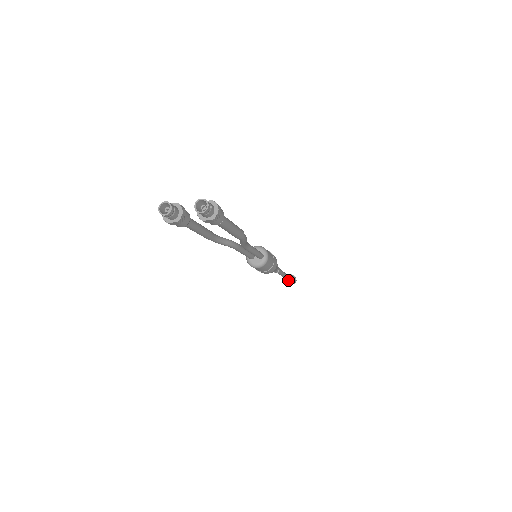
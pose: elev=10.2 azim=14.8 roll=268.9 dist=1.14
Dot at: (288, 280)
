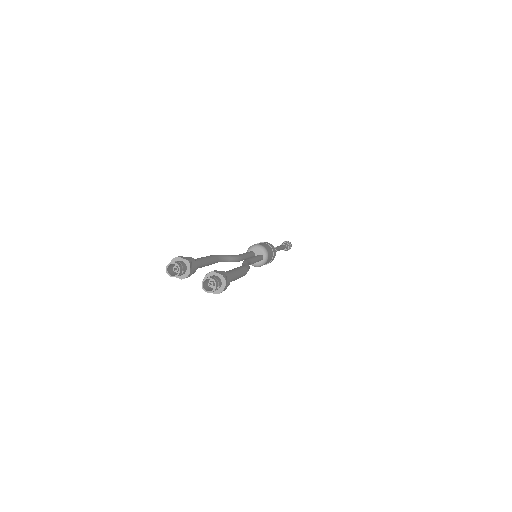
Dot at: (283, 249)
